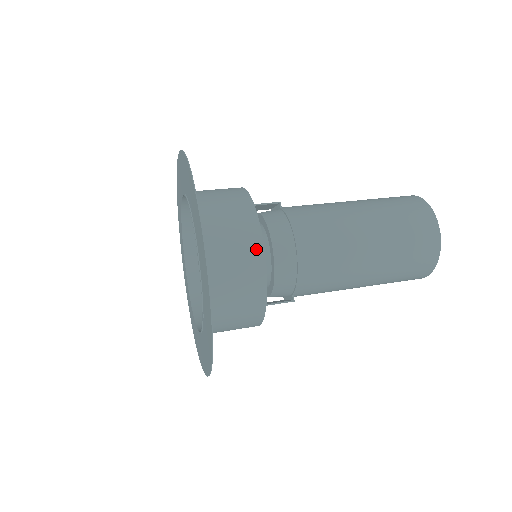
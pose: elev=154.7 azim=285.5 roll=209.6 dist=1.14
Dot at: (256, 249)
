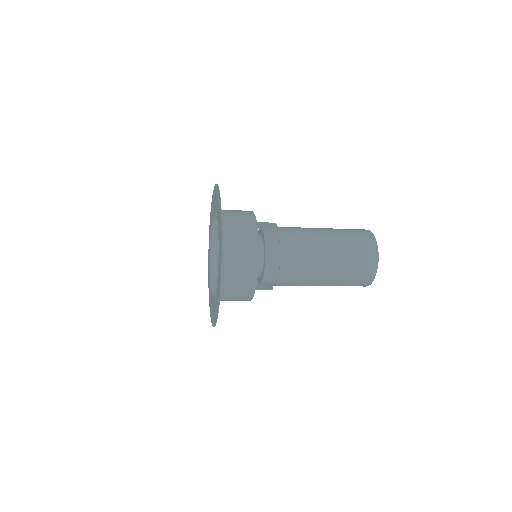
Dot at: (253, 273)
